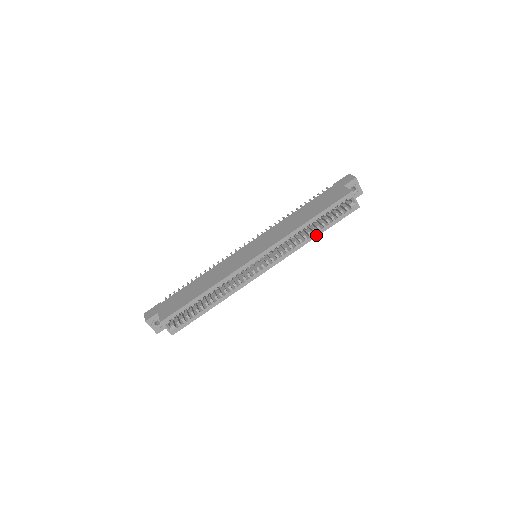
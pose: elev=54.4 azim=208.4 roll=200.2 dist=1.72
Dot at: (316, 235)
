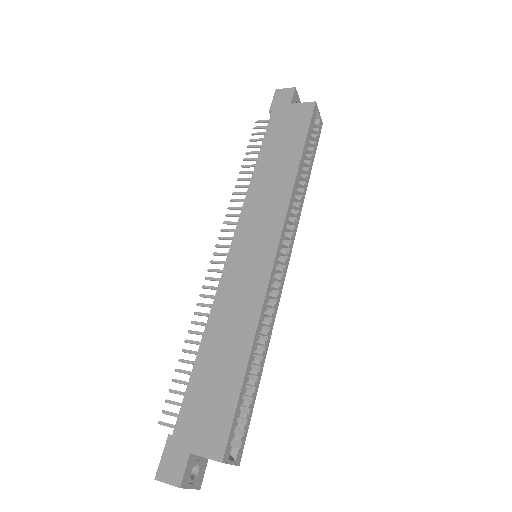
Dot at: (307, 182)
